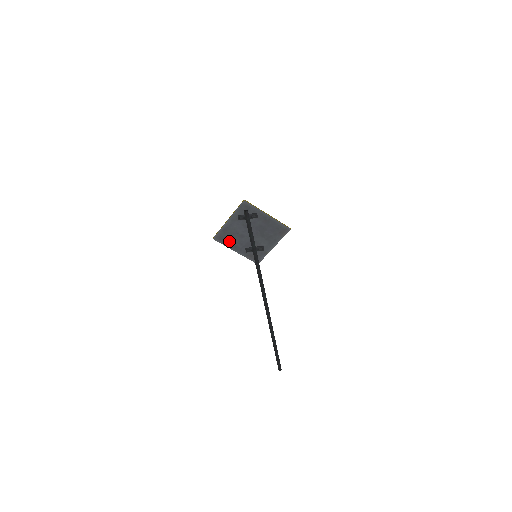
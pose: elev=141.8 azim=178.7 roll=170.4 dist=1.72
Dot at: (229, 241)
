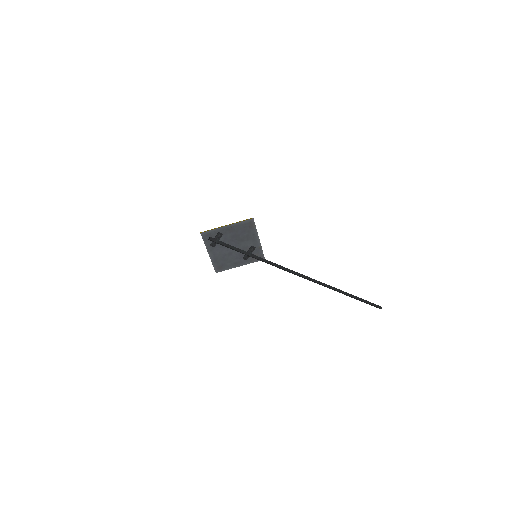
Dot at: (227, 264)
